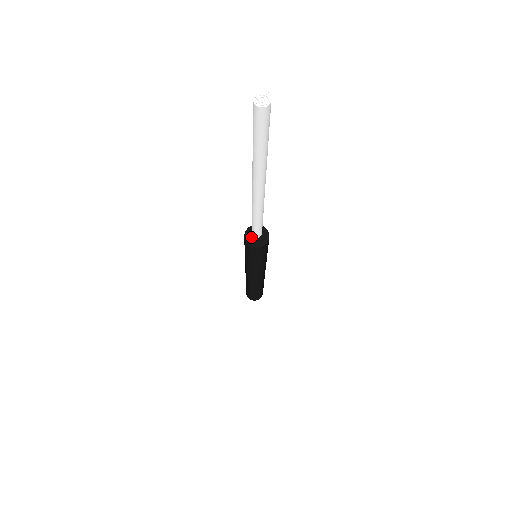
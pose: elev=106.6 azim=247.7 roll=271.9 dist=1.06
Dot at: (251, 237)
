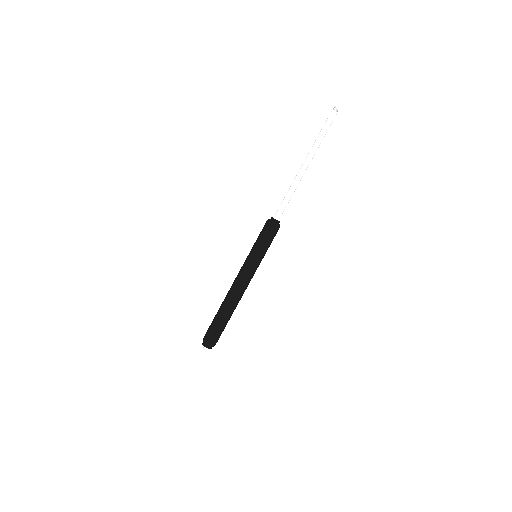
Dot at: (272, 217)
